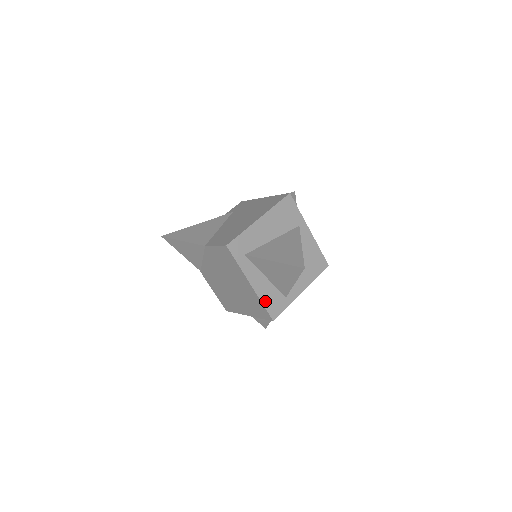
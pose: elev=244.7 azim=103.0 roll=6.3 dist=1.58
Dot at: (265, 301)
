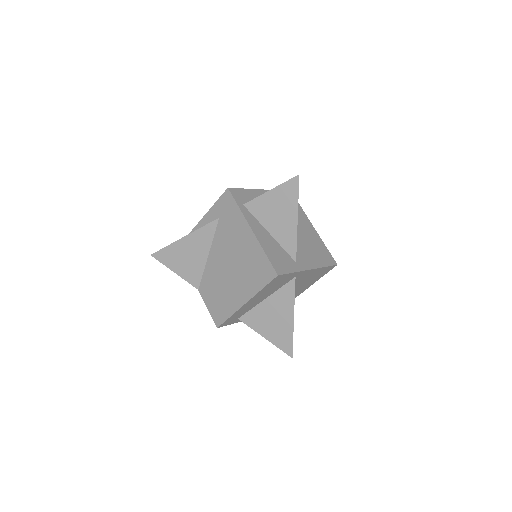
Dot at: occluded
